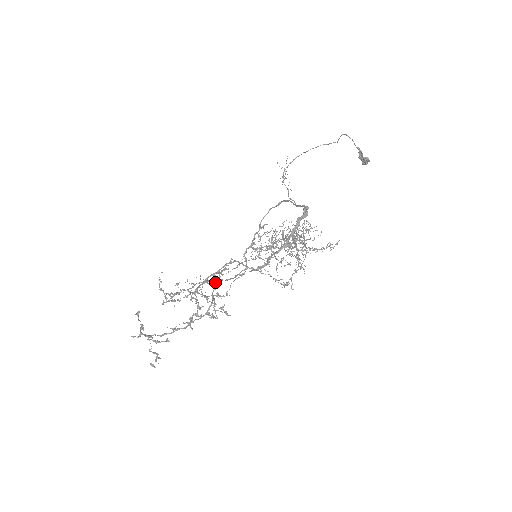
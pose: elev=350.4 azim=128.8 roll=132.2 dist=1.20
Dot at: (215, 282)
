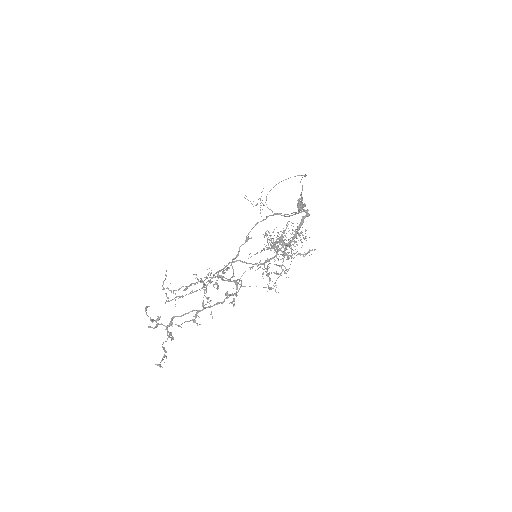
Dot at: (221, 278)
